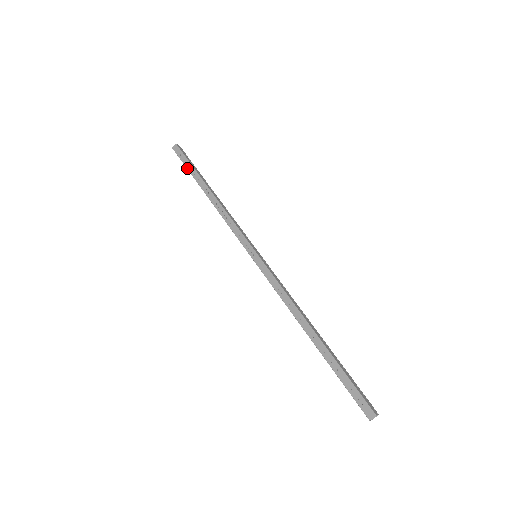
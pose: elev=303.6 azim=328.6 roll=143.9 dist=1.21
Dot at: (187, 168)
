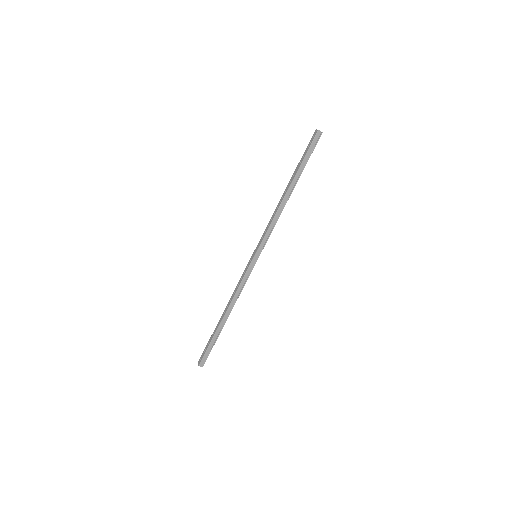
Dot at: (301, 158)
